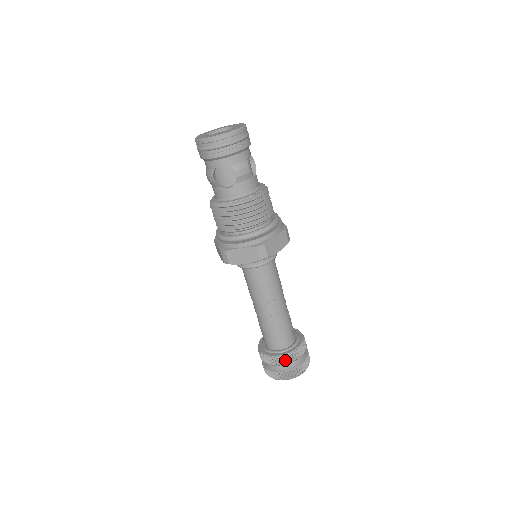
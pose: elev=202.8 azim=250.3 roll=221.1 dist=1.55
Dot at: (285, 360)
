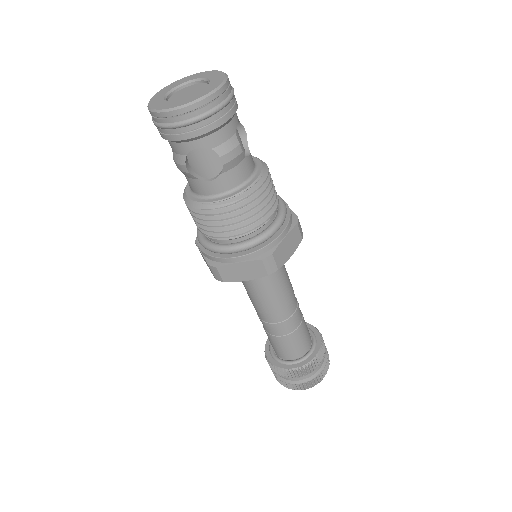
Dot at: (302, 372)
